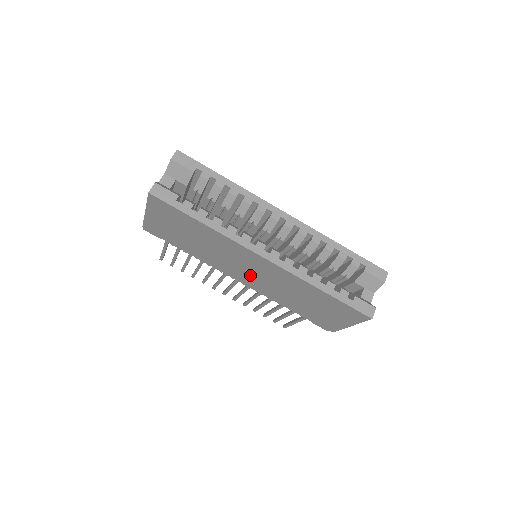
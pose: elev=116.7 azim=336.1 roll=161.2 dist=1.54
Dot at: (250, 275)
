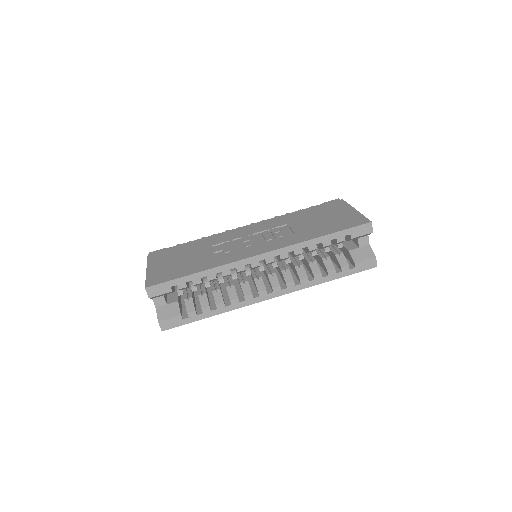
Dot at: occluded
